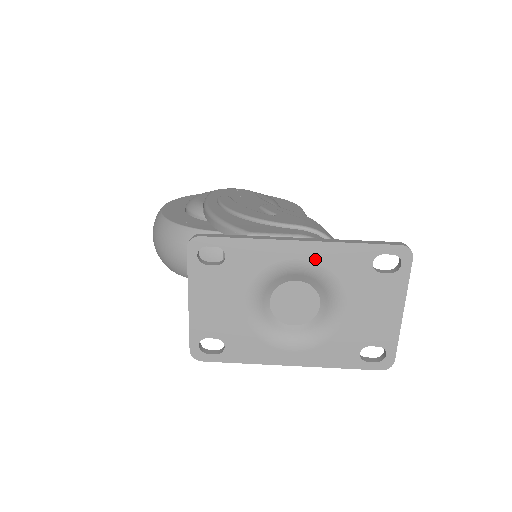
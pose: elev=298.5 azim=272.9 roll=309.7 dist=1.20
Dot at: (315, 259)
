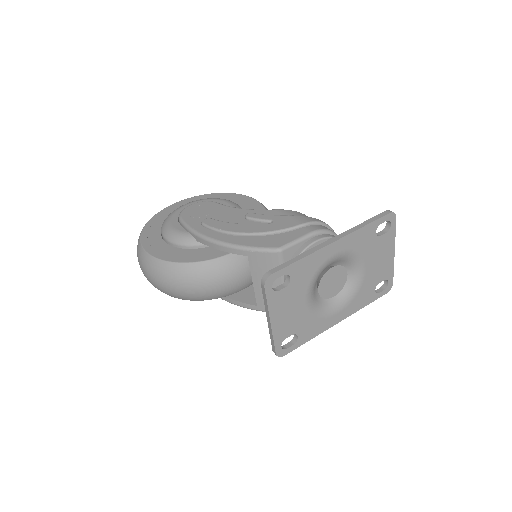
Dot at: (344, 248)
